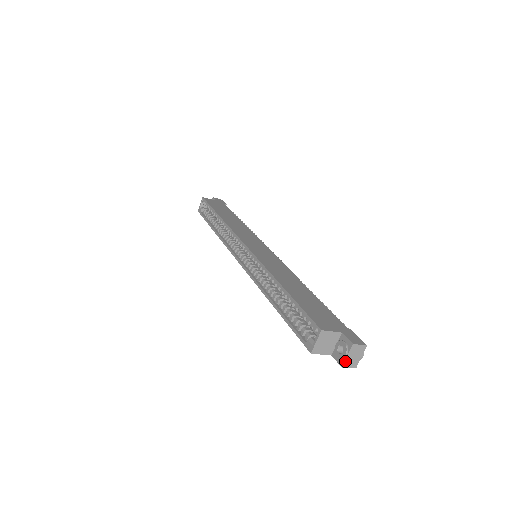
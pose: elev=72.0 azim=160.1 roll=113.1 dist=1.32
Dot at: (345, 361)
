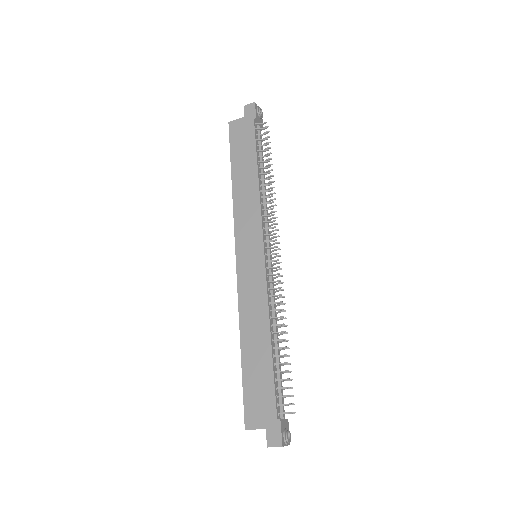
Dot at: occluded
